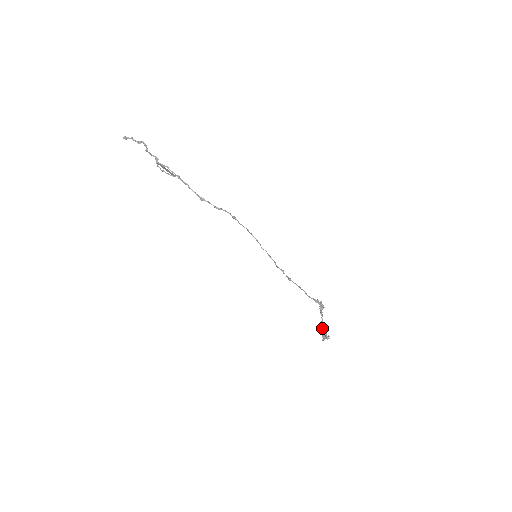
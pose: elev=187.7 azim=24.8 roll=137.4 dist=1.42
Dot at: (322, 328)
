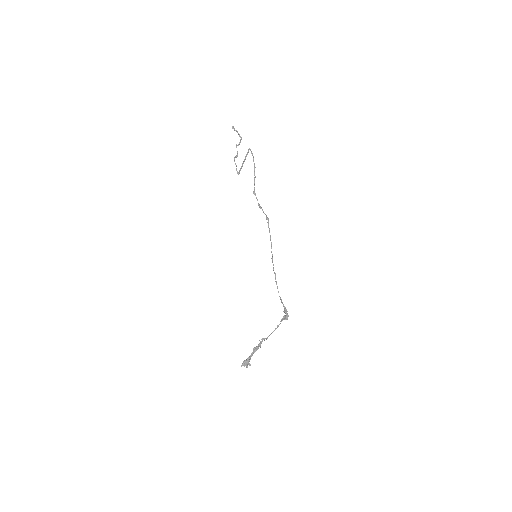
Dot at: (258, 347)
